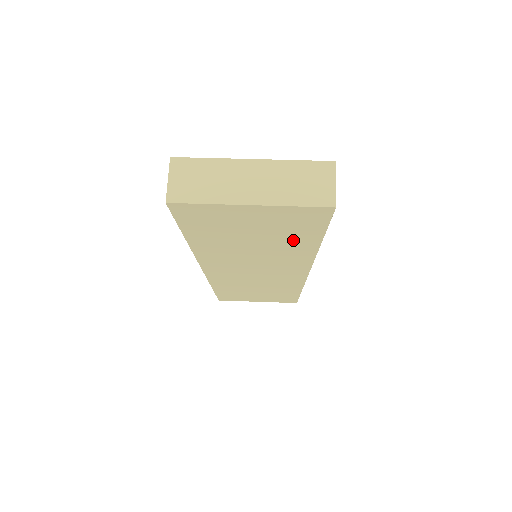
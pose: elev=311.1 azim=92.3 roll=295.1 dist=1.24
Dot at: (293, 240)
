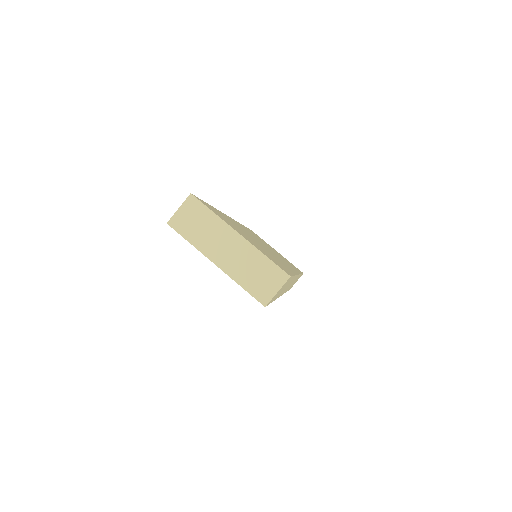
Dot at: occluded
